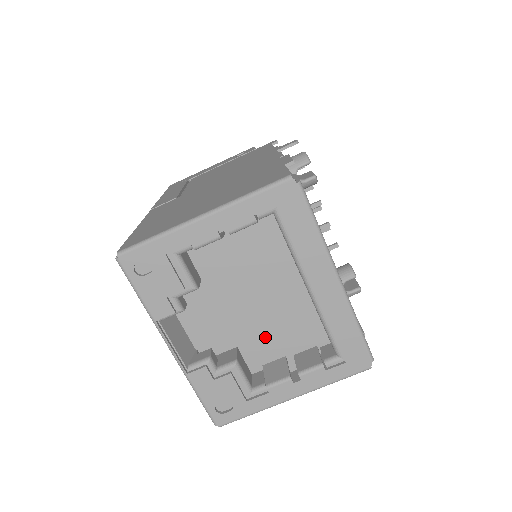
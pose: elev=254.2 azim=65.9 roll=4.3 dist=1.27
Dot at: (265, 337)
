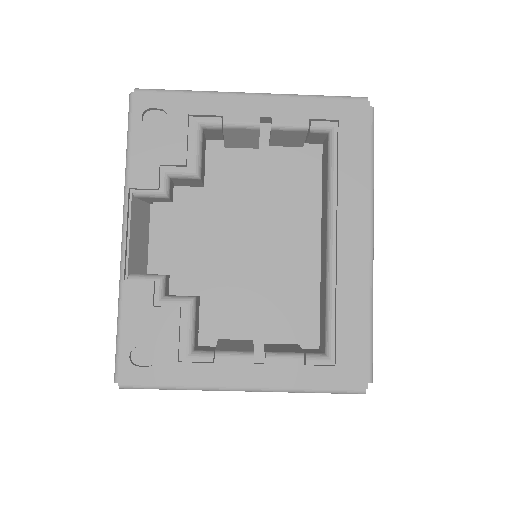
Dot at: (241, 300)
